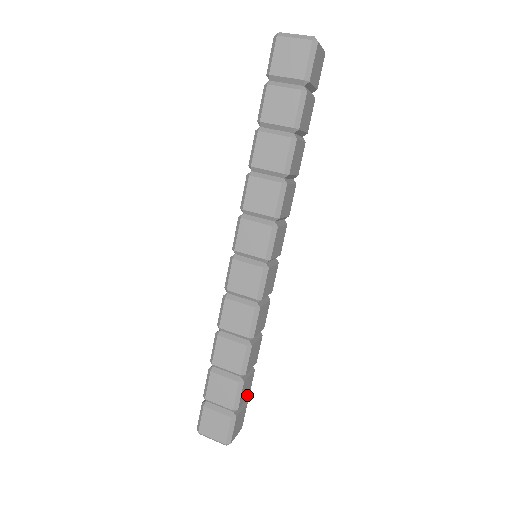
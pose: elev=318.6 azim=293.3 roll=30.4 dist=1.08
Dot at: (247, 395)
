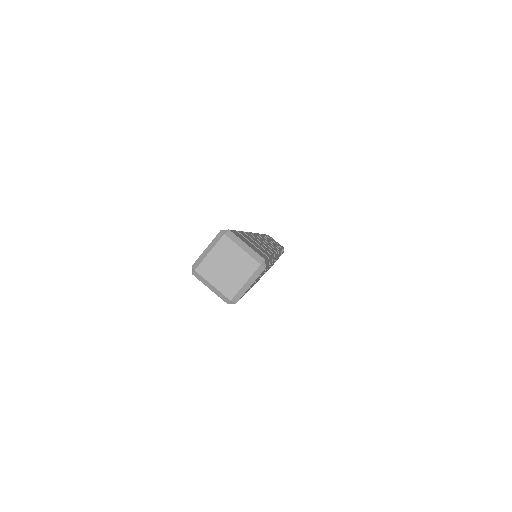
Dot at: occluded
